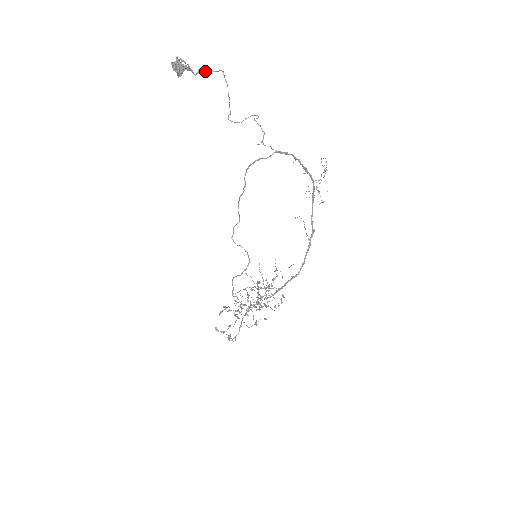
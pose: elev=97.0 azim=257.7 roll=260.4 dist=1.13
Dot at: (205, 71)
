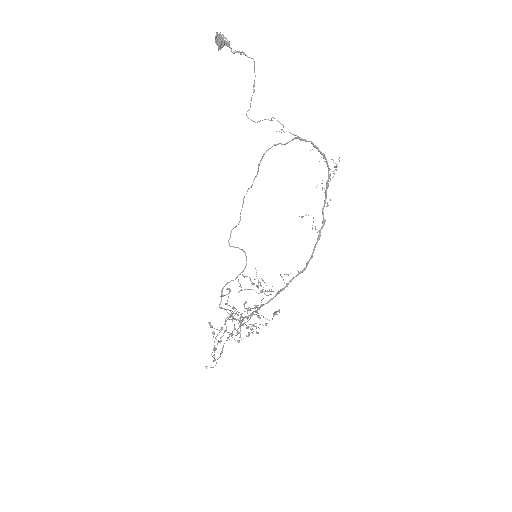
Dot at: (241, 54)
